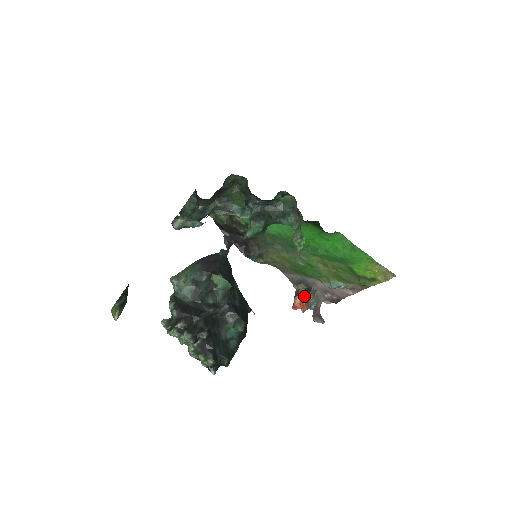
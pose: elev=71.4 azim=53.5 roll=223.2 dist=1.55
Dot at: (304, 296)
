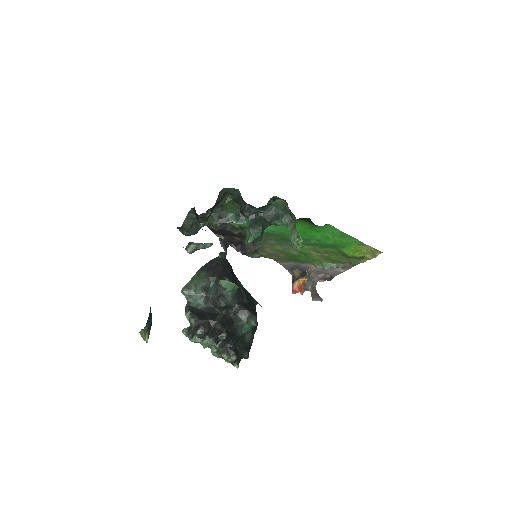
Dot at: (301, 280)
